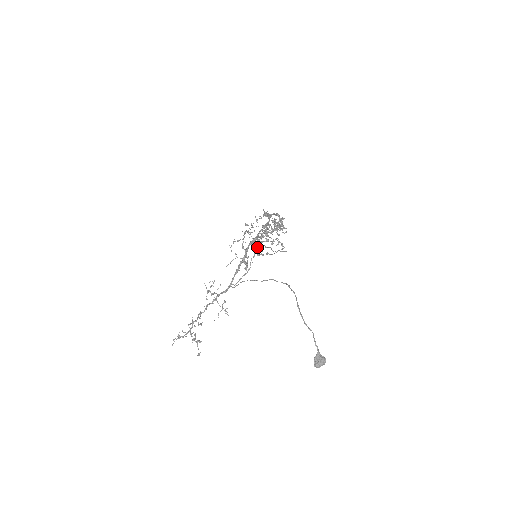
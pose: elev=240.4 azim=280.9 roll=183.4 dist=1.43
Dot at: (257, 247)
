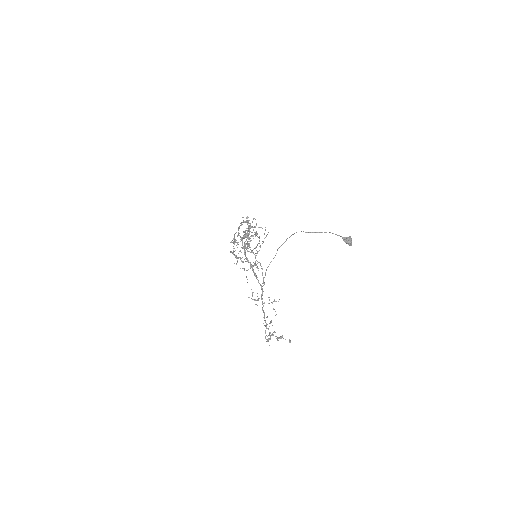
Dot at: (251, 251)
